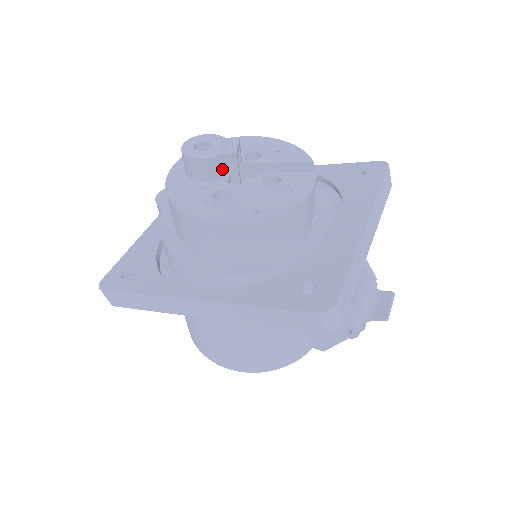
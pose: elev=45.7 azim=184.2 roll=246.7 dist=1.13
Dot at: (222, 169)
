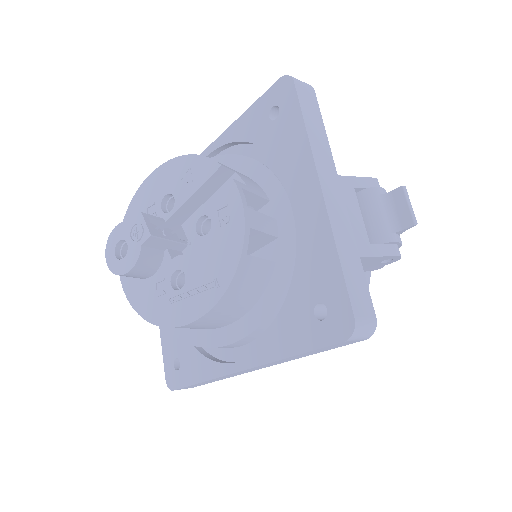
Dot at: (155, 253)
